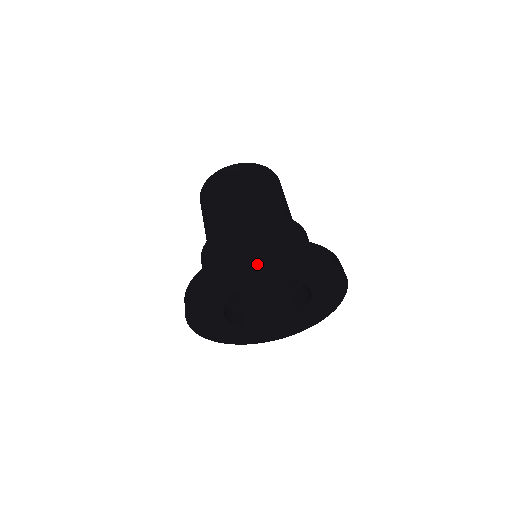
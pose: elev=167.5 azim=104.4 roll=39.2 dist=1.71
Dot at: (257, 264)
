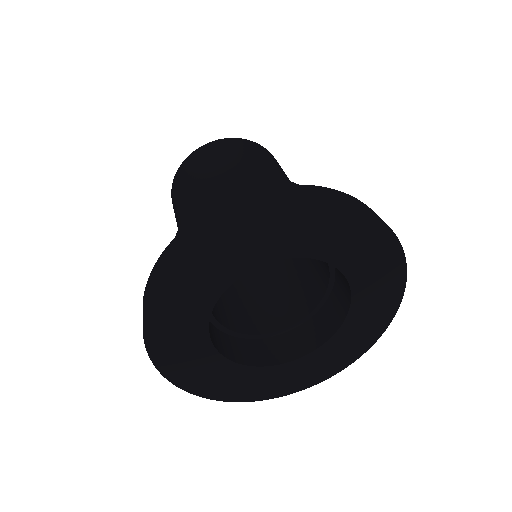
Dot at: (243, 229)
